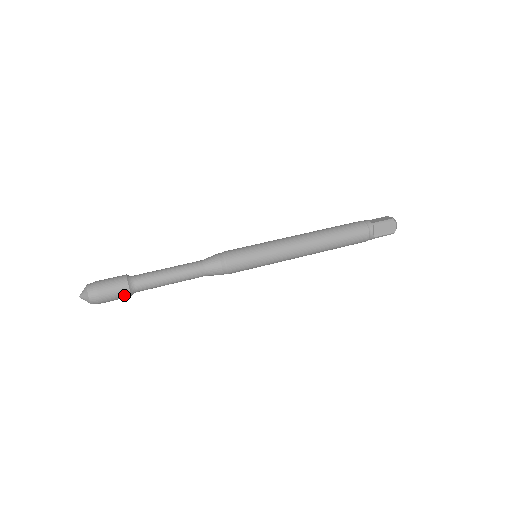
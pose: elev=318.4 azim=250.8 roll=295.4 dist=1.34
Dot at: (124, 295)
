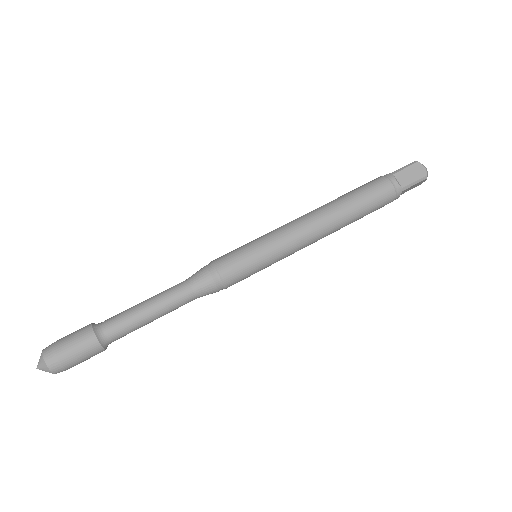
Dot at: occluded
